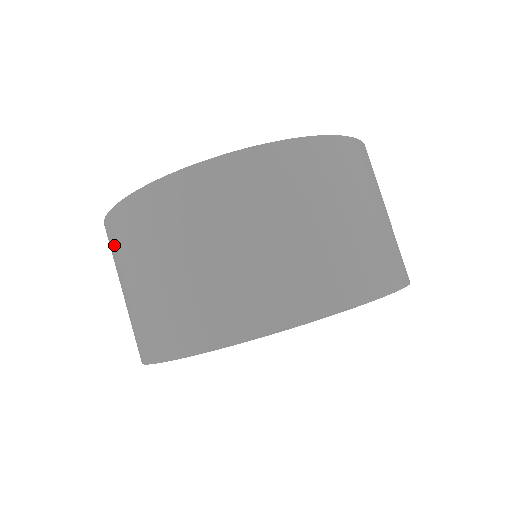
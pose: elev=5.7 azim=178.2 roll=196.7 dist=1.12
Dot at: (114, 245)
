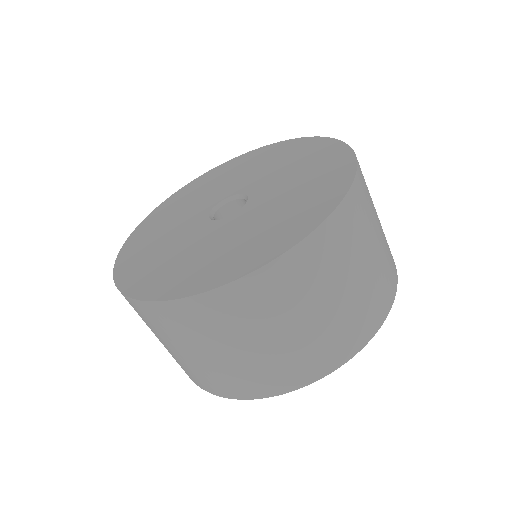
Dot at: (223, 316)
